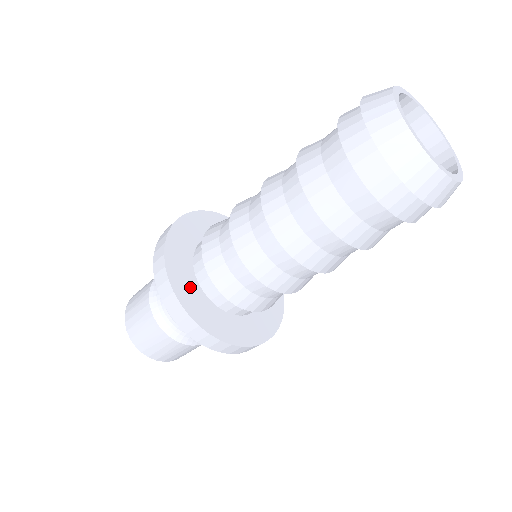
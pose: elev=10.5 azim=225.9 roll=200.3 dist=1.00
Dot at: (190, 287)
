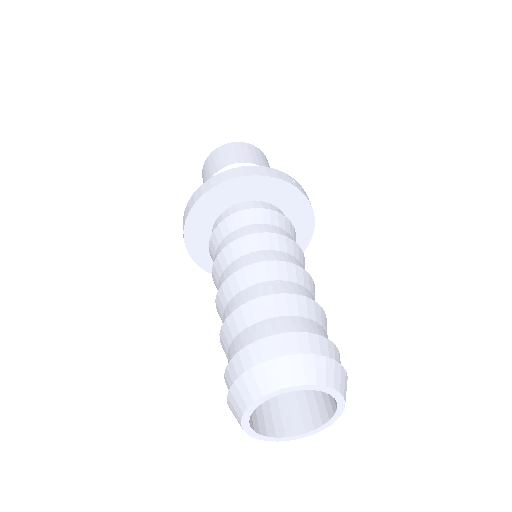
Dot at: (205, 249)
